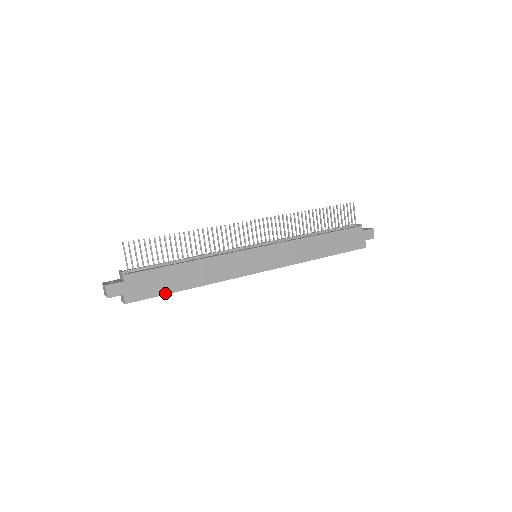
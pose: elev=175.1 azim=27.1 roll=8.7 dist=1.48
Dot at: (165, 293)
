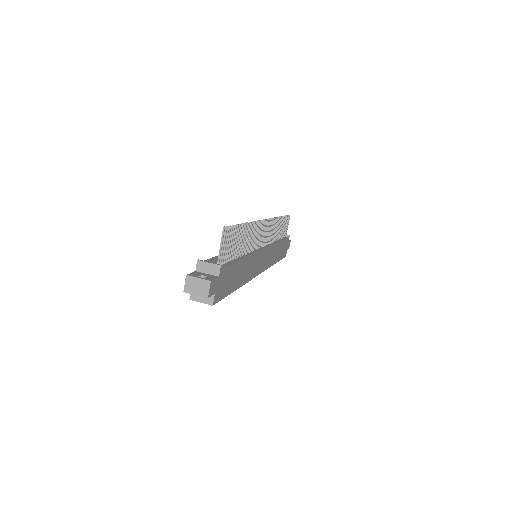
Dot at: (229, 293)
